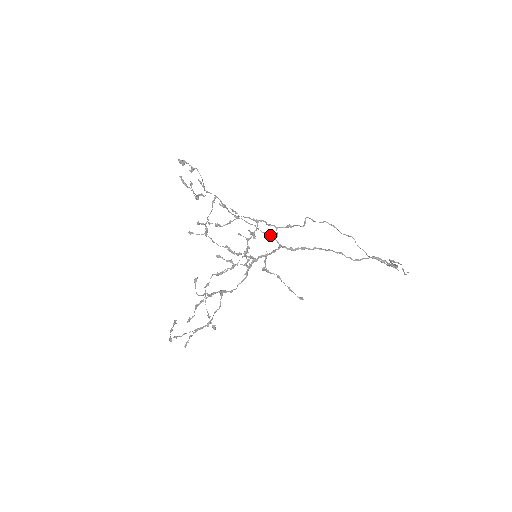
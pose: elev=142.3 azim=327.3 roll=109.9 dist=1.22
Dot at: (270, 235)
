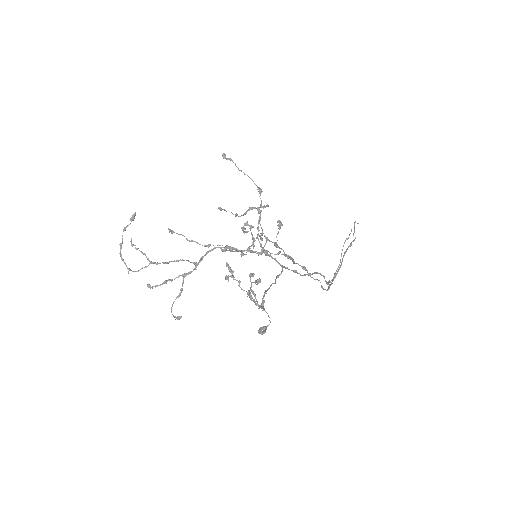
Dot at: occluded
